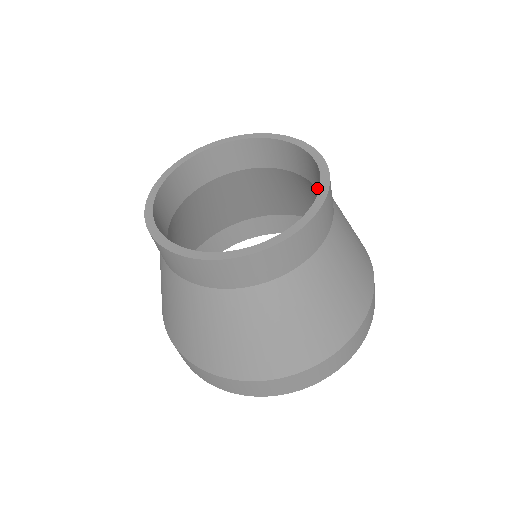
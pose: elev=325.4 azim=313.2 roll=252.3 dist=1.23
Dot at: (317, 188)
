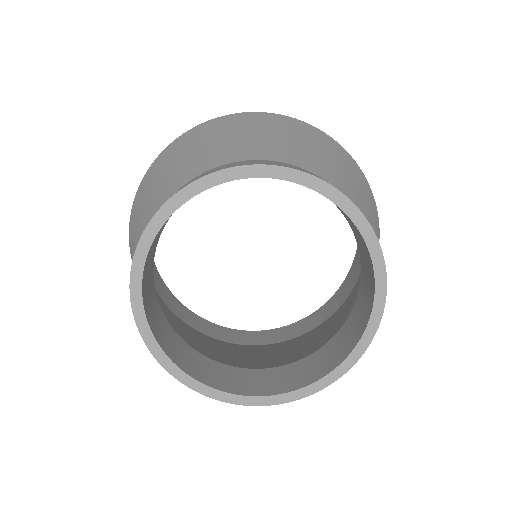
Dot at: occluded
